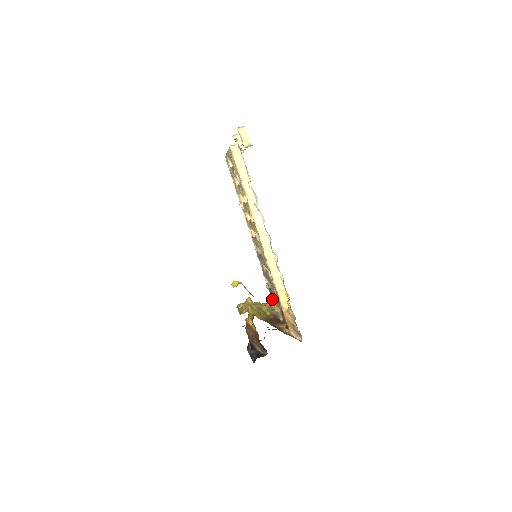
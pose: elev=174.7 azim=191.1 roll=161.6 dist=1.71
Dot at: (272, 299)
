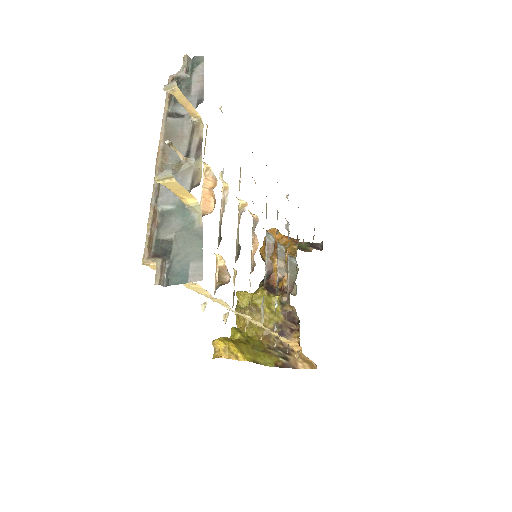
Dot at: occluded
